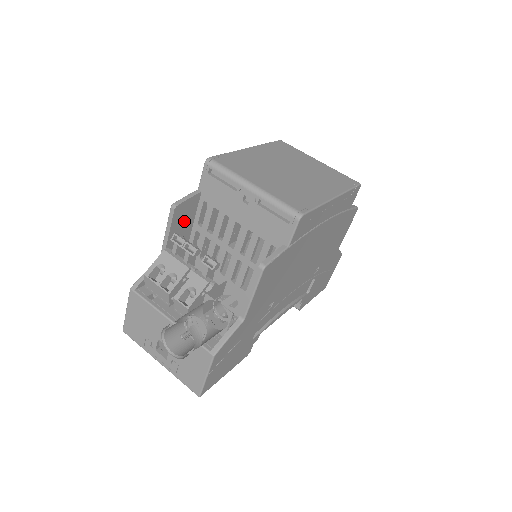
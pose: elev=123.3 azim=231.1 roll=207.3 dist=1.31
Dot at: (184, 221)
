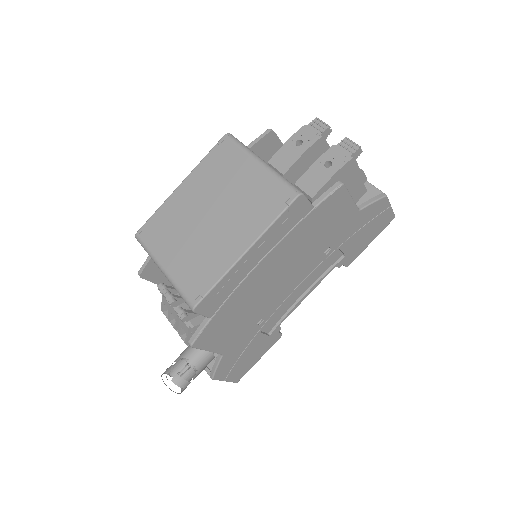
Dot at: occluded
